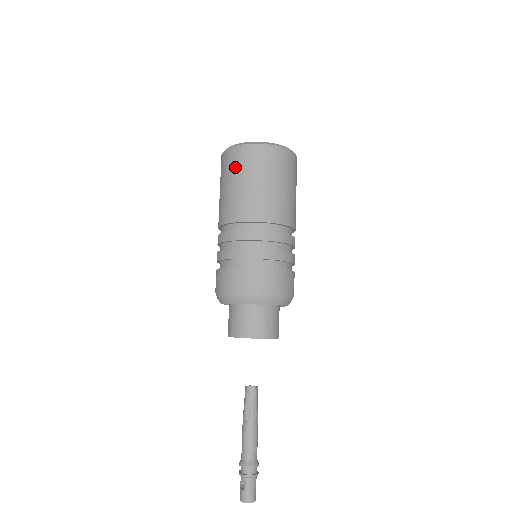
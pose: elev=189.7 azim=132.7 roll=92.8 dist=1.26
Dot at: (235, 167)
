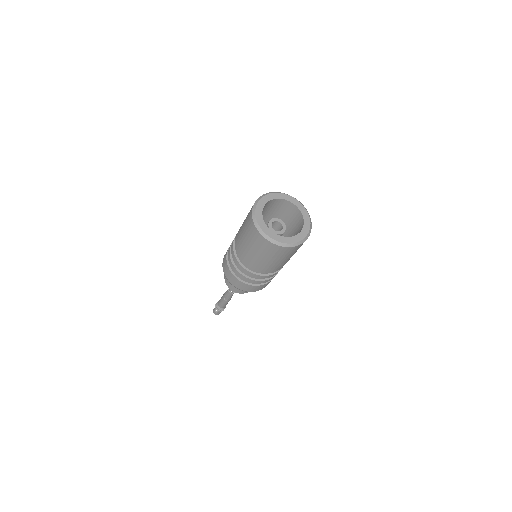
Dot at: (262, 249)
